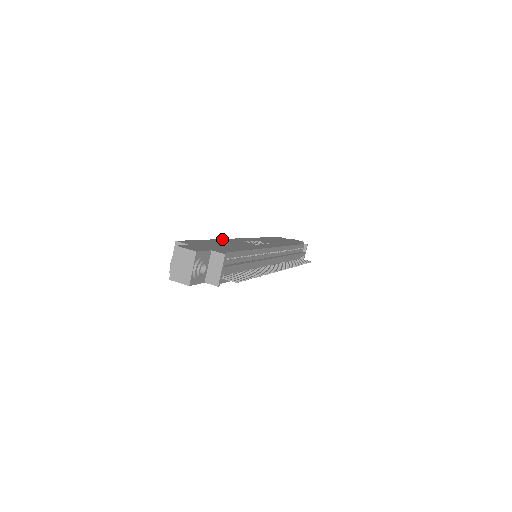
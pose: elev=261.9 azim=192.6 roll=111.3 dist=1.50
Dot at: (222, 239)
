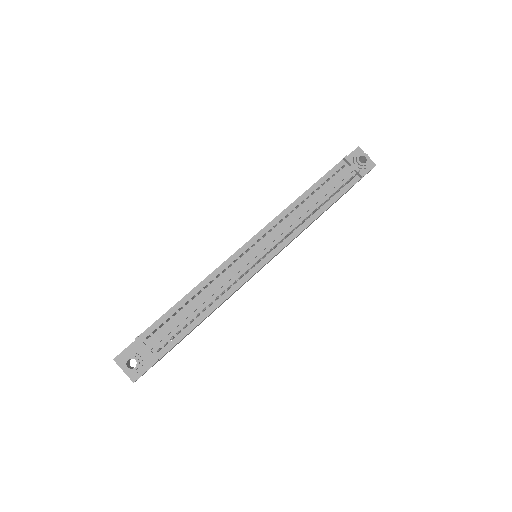
Dot at: occluded
